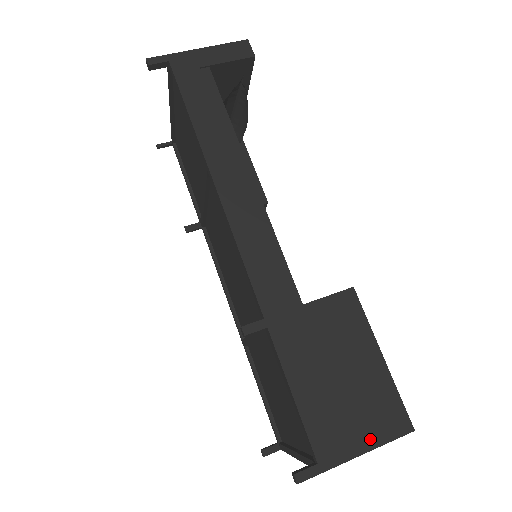
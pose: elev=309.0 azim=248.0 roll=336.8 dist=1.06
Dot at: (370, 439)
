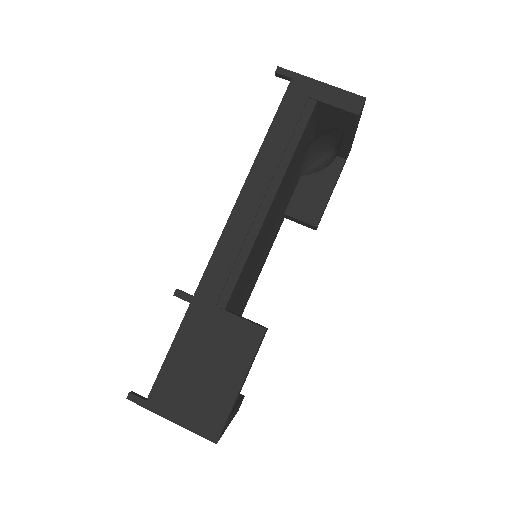
Dot at: (186, 420)
